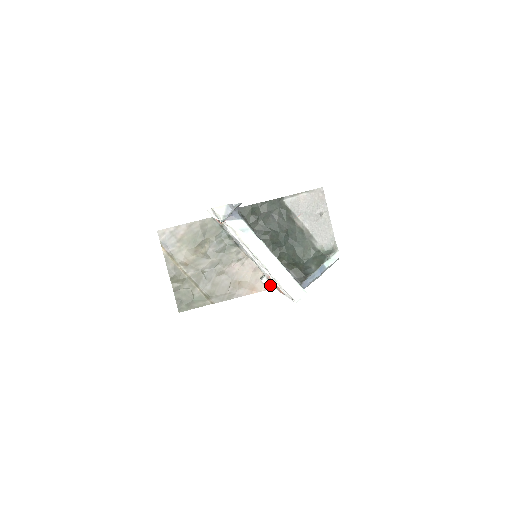
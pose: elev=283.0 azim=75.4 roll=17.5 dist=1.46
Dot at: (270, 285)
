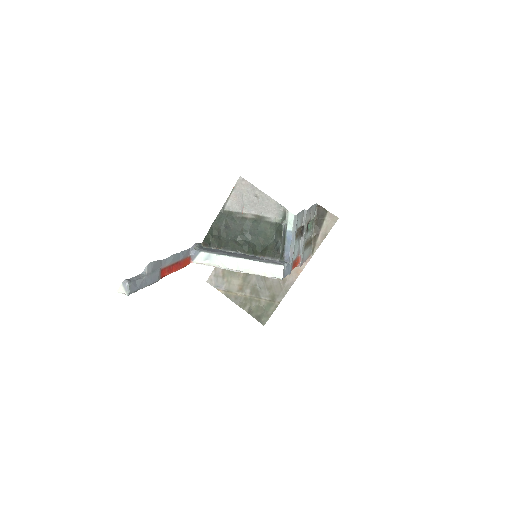
Dot at: occluded
